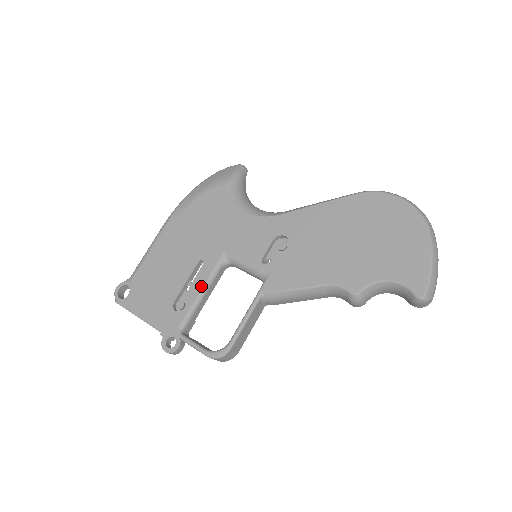
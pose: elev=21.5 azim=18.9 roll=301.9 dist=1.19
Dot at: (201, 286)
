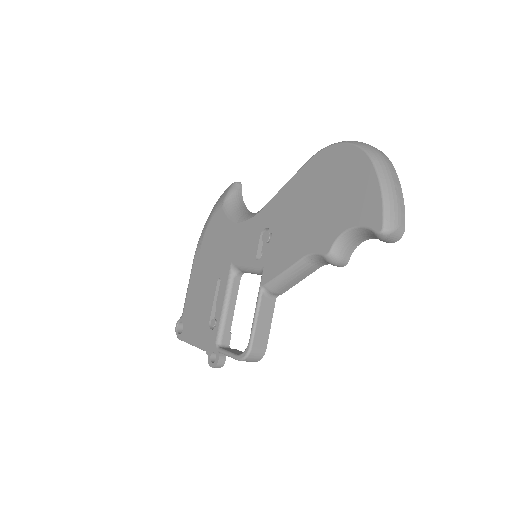
Dot at: (222, 300)
